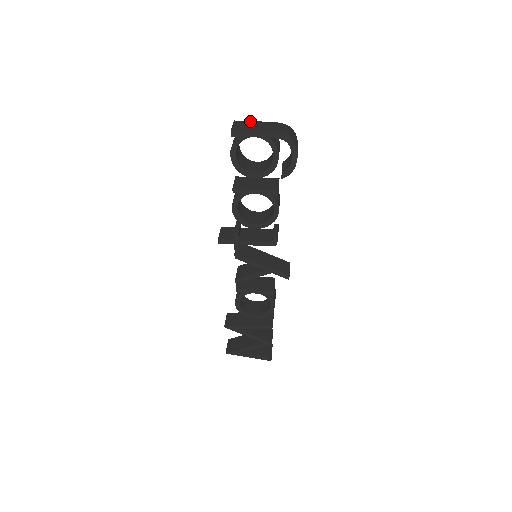
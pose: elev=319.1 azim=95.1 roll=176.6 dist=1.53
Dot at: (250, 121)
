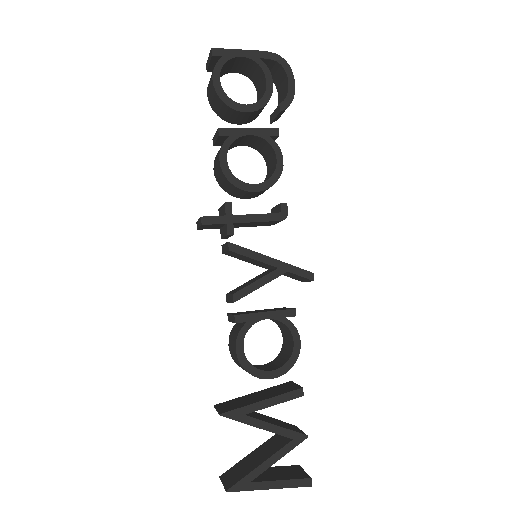
Dot at: occluded
